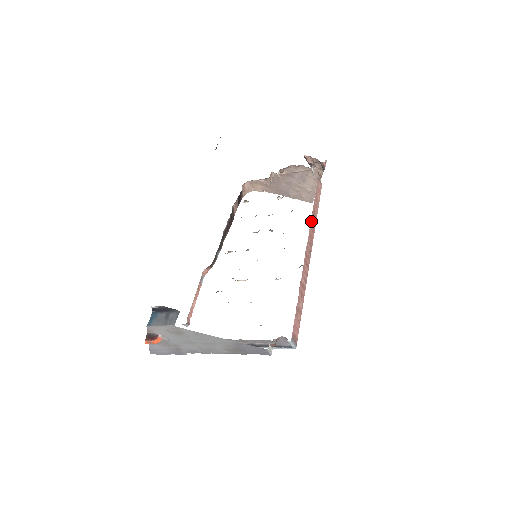
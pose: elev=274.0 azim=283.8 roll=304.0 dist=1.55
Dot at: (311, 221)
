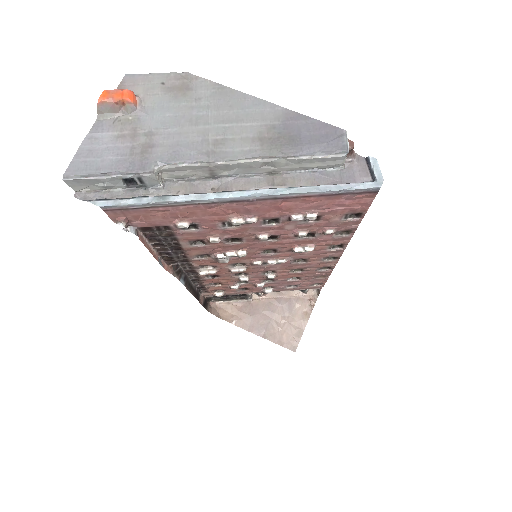
Dot at: occluded
